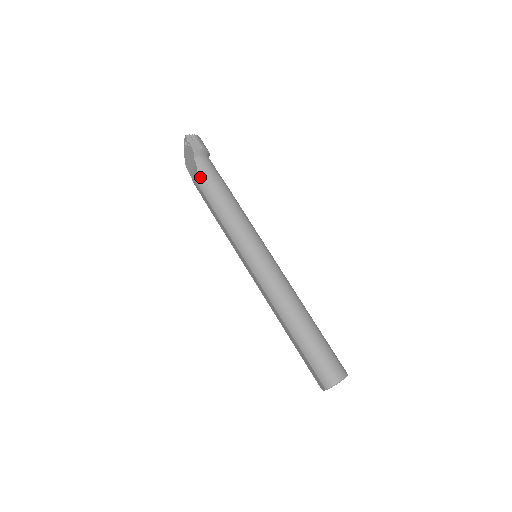
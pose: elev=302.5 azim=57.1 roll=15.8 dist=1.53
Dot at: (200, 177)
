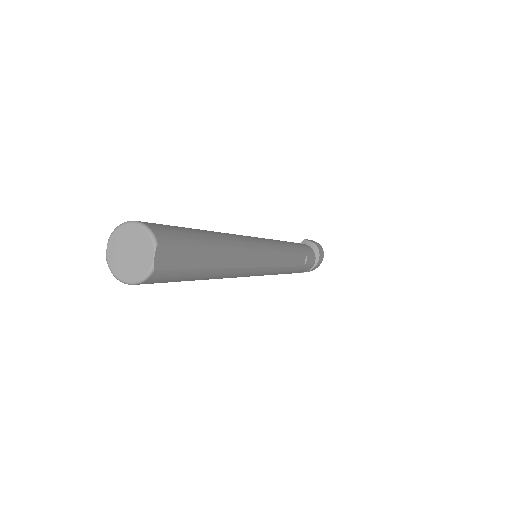
Dot at: occluded
